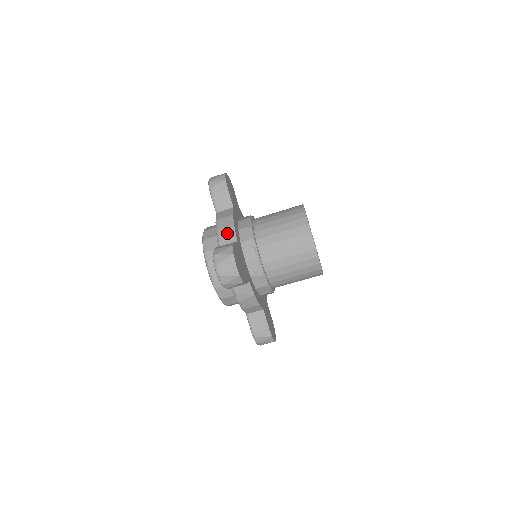
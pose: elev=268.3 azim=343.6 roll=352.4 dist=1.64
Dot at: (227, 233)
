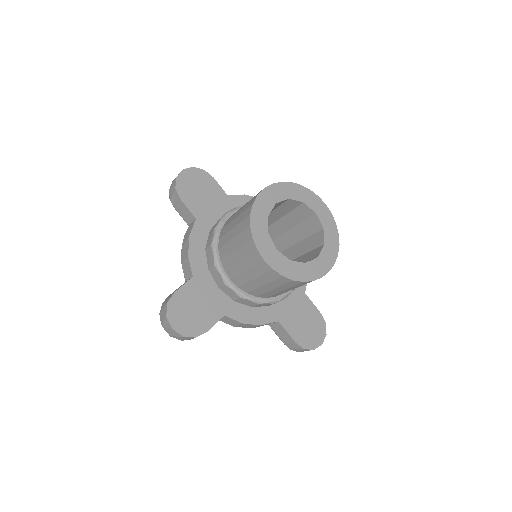
Dot at: occluded
